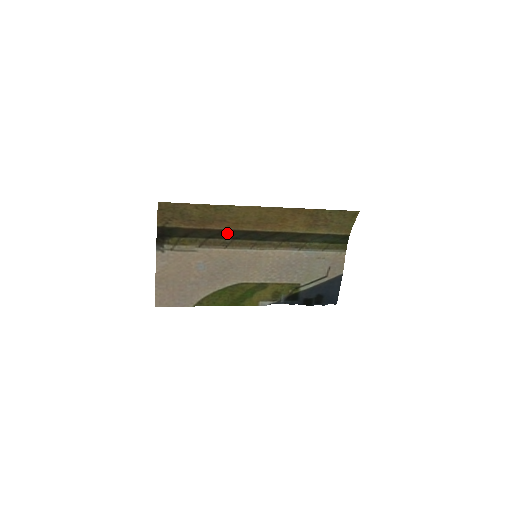
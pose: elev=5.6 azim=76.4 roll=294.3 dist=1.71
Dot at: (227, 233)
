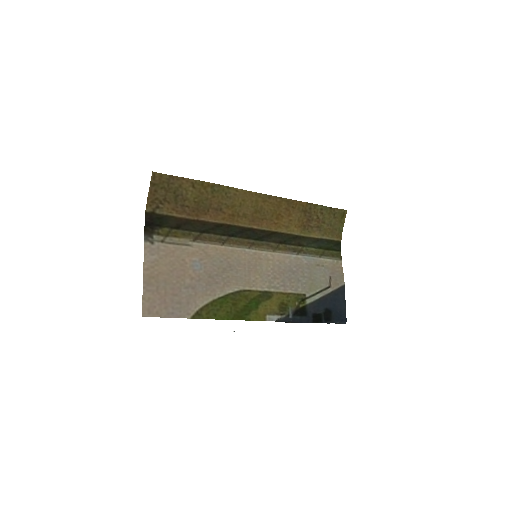
Dot at: (222, 228)
